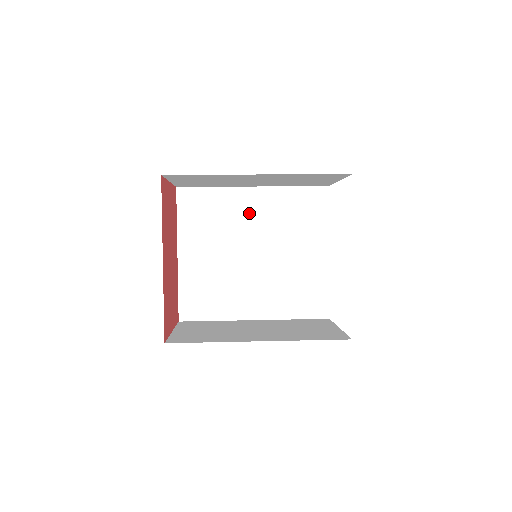
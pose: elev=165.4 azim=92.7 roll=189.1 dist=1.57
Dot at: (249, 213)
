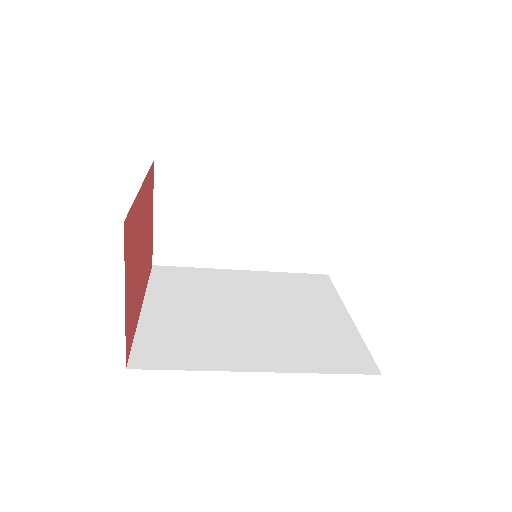
Dot at: (239, 284)
